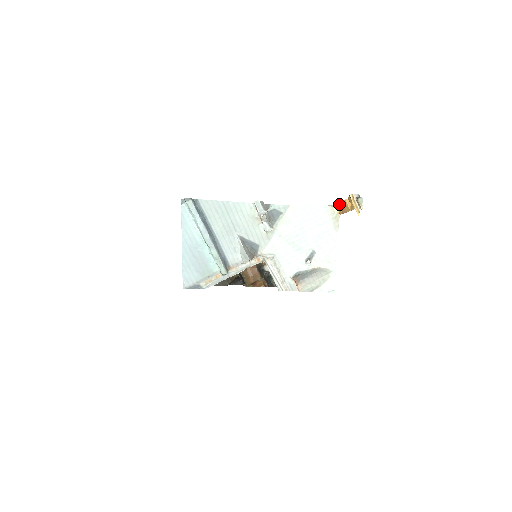
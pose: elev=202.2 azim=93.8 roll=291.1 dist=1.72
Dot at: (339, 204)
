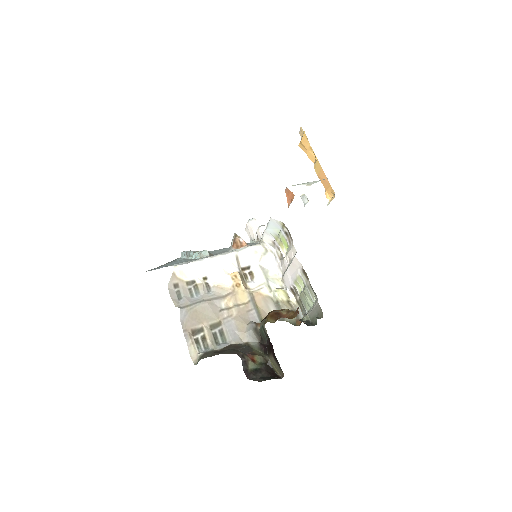
Dot at: (325, 187)
